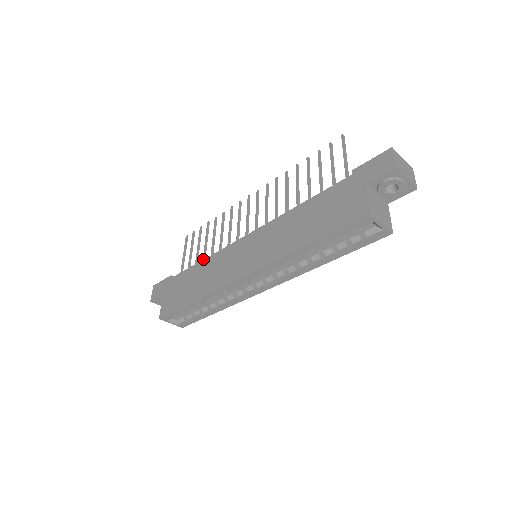
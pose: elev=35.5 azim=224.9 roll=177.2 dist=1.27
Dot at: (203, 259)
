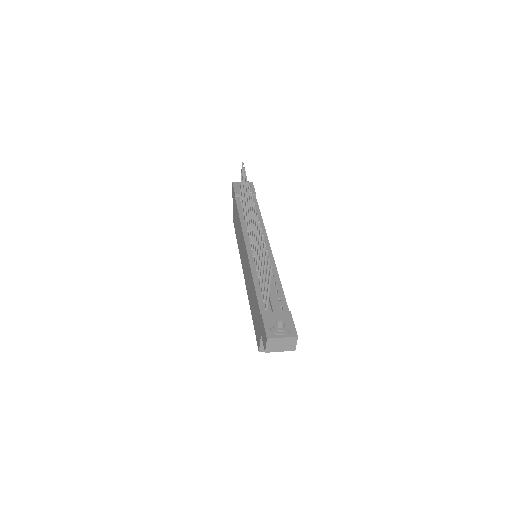
Dot at: (243, 210)
